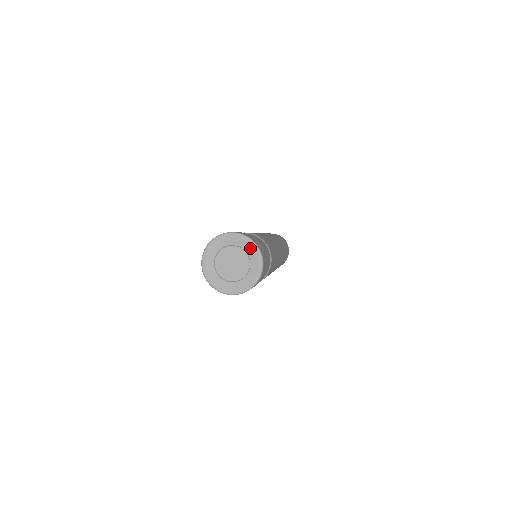
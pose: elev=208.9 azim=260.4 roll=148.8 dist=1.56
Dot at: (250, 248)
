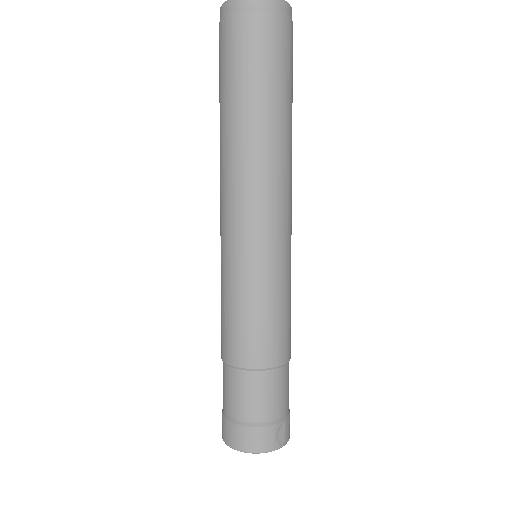
Dot at: occluded
